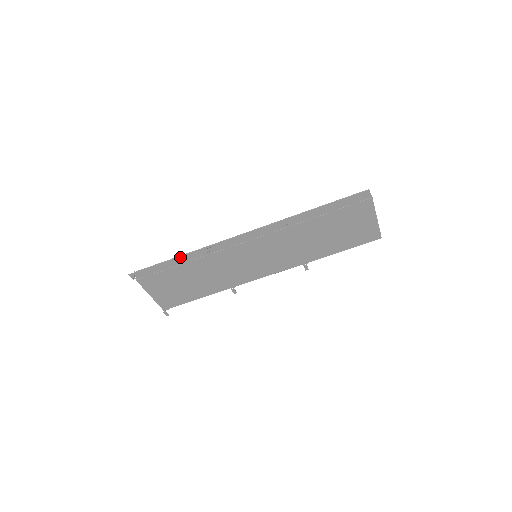
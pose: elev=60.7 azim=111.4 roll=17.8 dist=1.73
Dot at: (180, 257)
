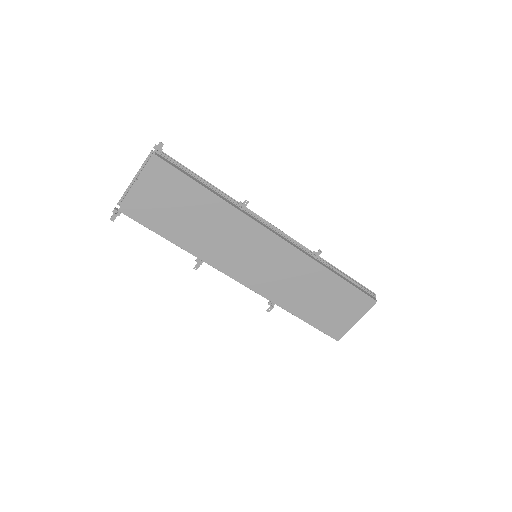
Dot at: (211, 185)
